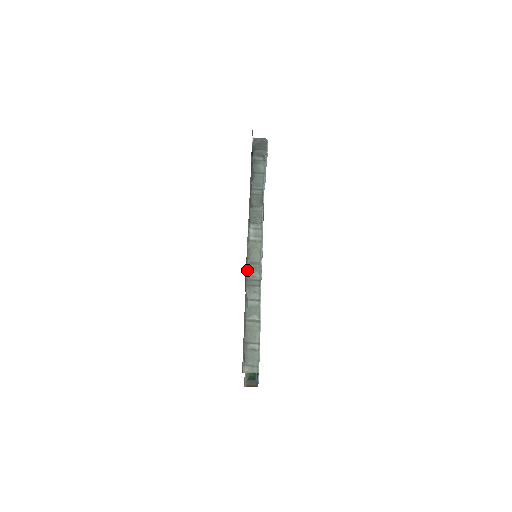
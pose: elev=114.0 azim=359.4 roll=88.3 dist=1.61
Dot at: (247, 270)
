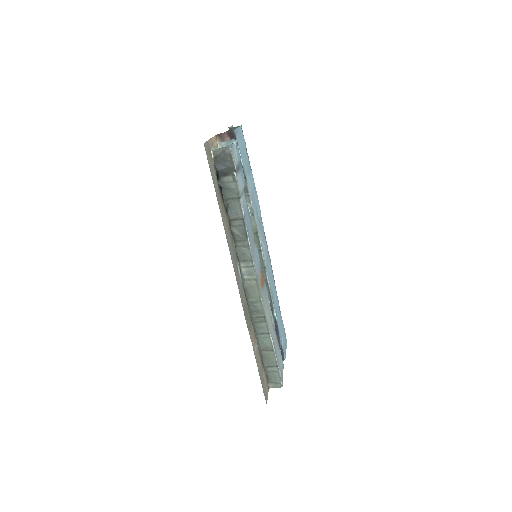
Dot at: (250, 309)
